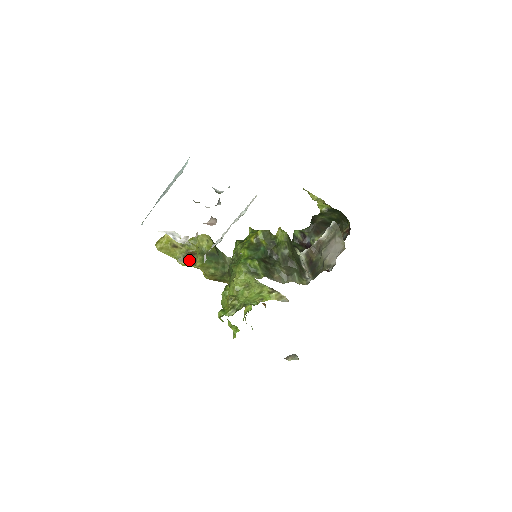
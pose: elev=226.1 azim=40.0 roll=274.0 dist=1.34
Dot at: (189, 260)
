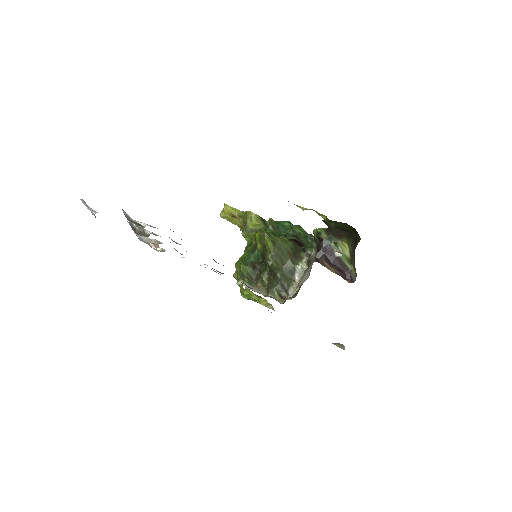
Dot at: occluded
